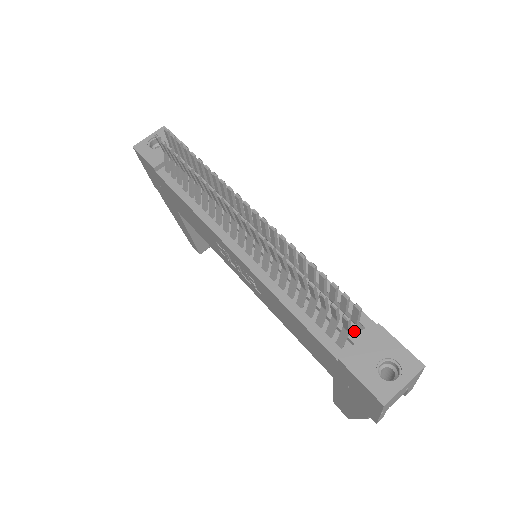
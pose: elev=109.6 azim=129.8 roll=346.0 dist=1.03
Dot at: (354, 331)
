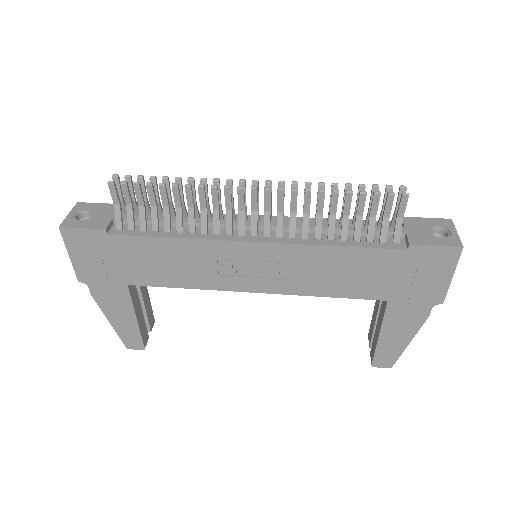
Dot at: occluded
